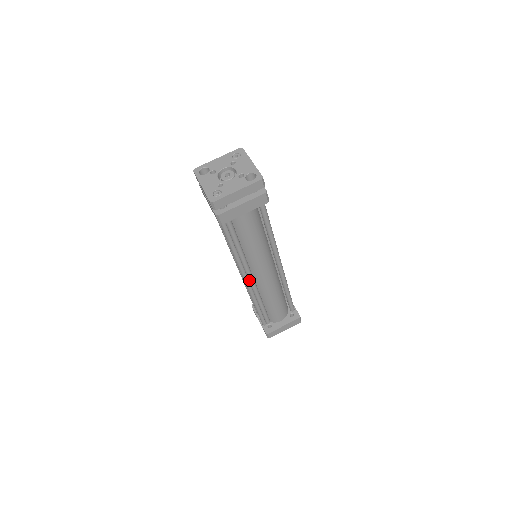
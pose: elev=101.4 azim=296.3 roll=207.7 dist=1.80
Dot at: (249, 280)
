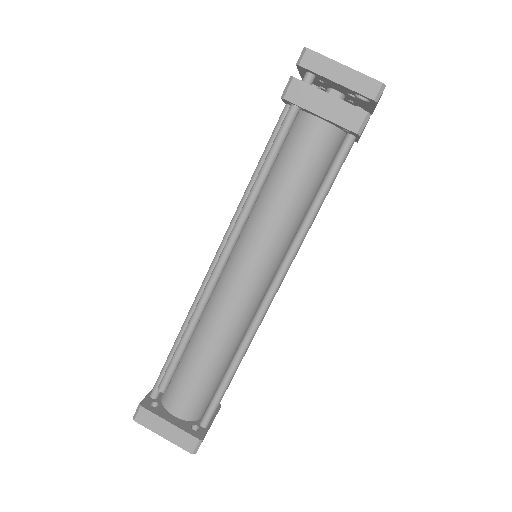
Dot at: (218, 260)
